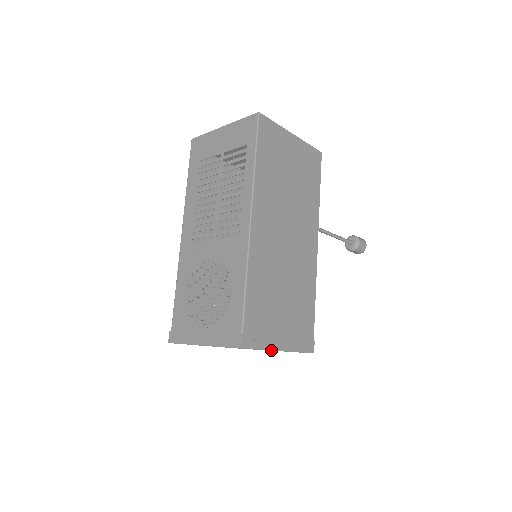
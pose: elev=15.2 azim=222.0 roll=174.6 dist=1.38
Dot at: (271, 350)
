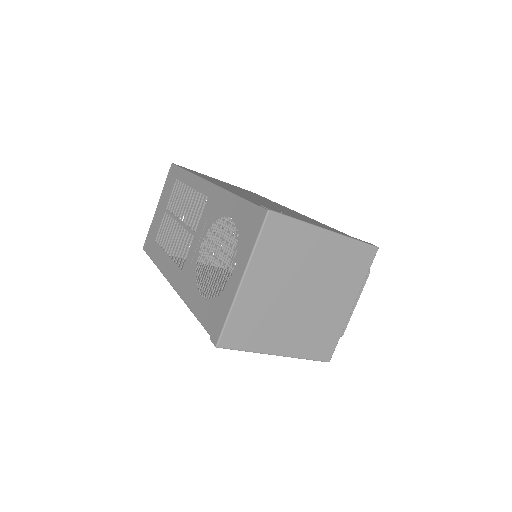
Dot at: (314, 226)
